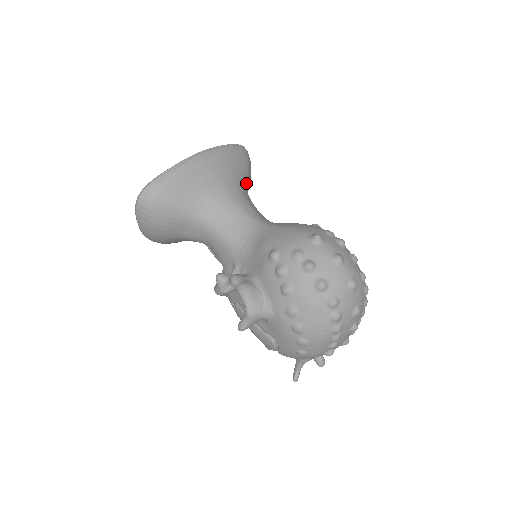
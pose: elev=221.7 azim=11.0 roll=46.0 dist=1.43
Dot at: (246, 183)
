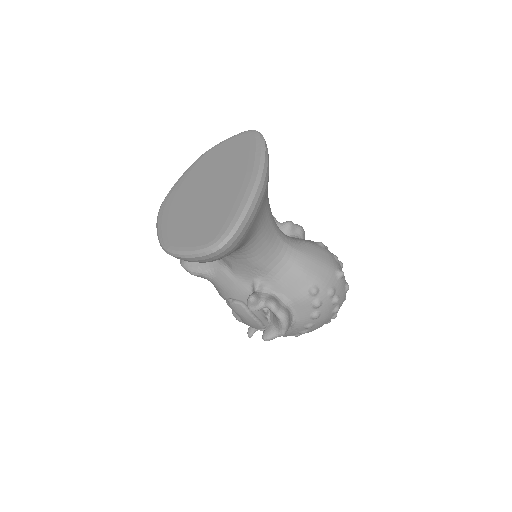
Dot at: occluded
